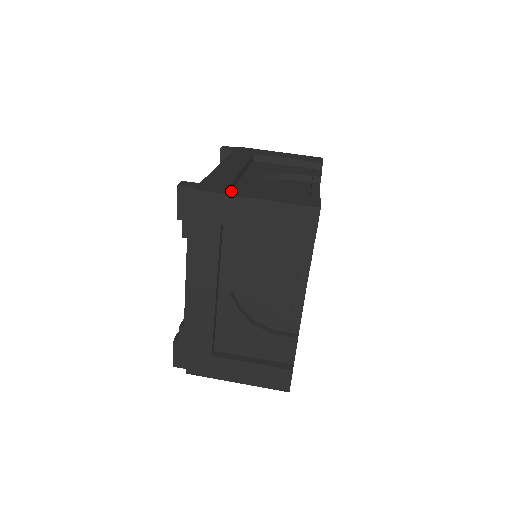
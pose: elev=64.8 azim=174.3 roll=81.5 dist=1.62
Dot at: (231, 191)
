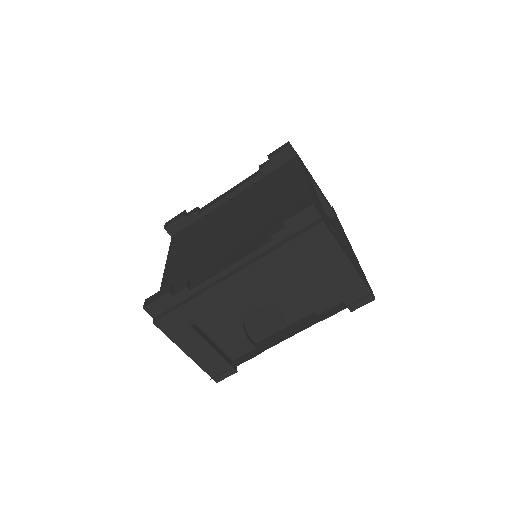
Dot at: (337, 239)
